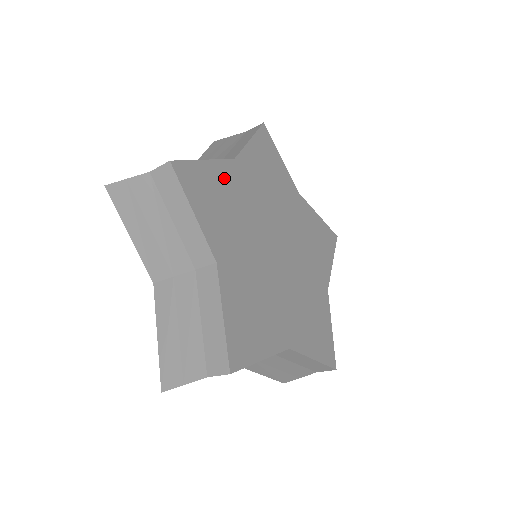
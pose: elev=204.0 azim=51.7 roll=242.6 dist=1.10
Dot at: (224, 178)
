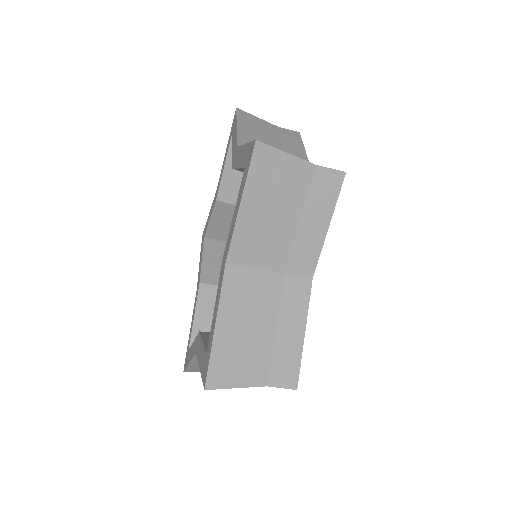
Dot at: occluded
